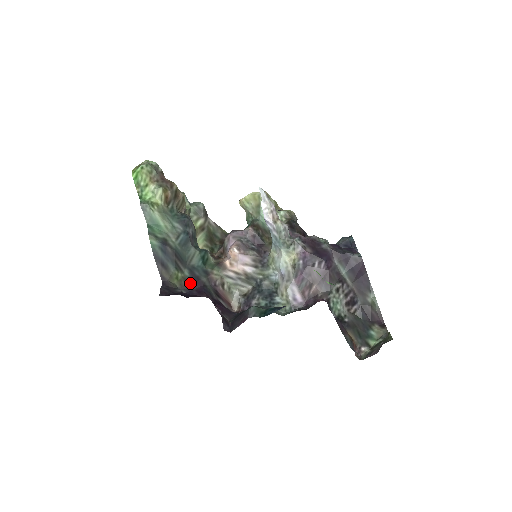
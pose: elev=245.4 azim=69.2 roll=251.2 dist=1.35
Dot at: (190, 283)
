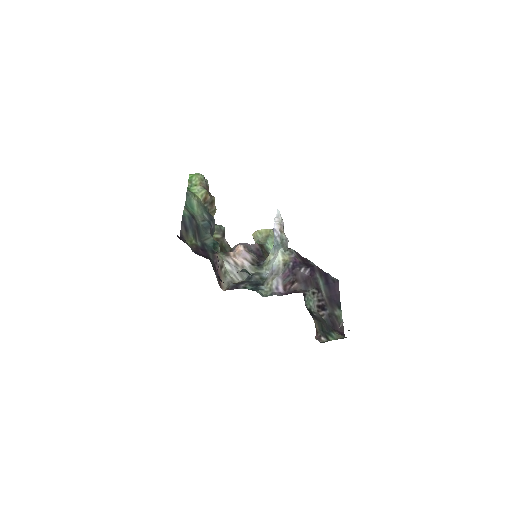
Dot at: (199, 249)
